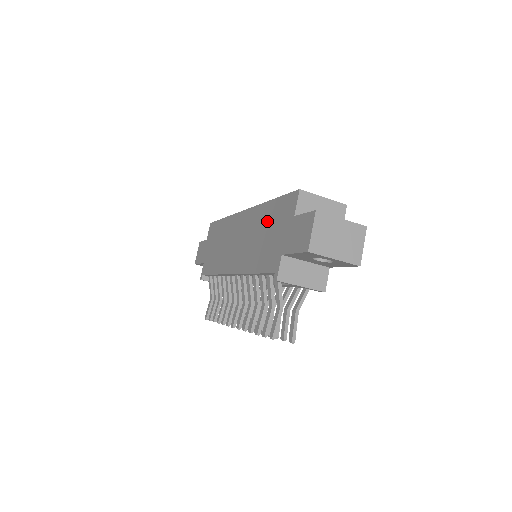
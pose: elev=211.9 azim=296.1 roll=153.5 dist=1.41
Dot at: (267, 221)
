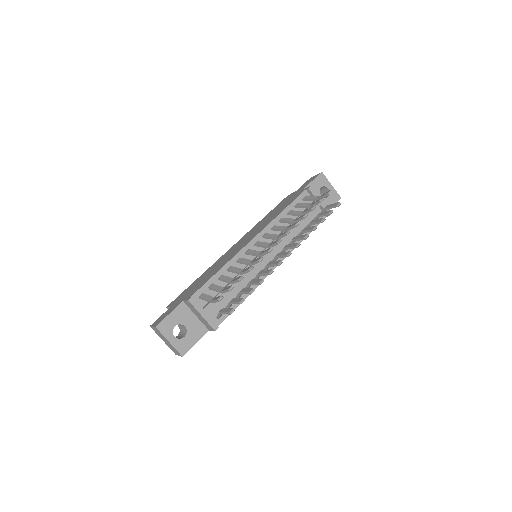
Dot at: occluded
